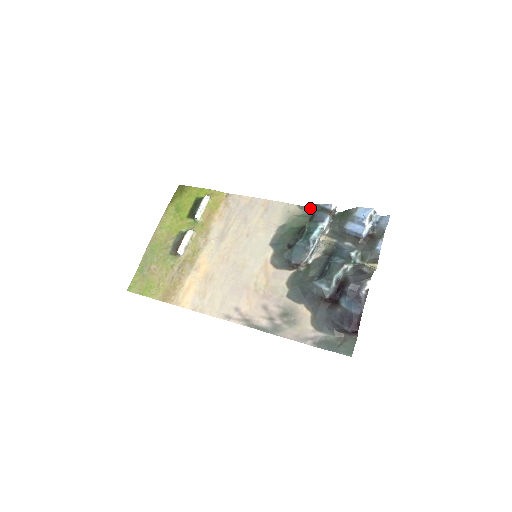
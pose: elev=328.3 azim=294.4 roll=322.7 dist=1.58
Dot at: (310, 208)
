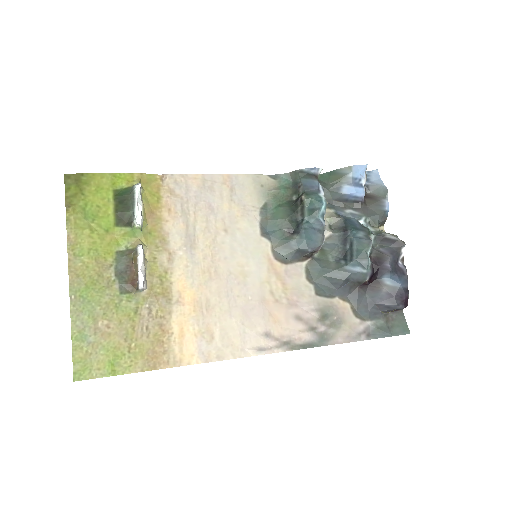
Dot at: (286, 176)
